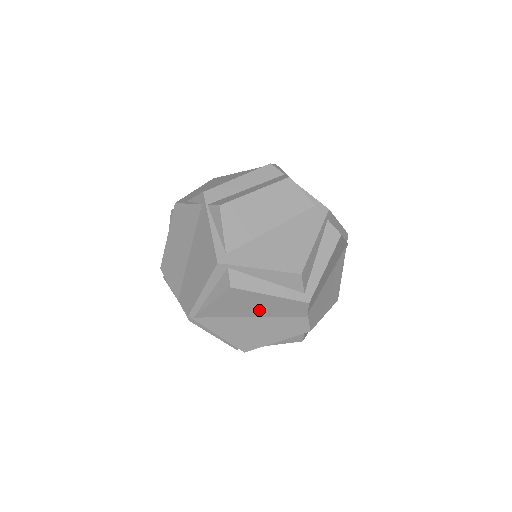
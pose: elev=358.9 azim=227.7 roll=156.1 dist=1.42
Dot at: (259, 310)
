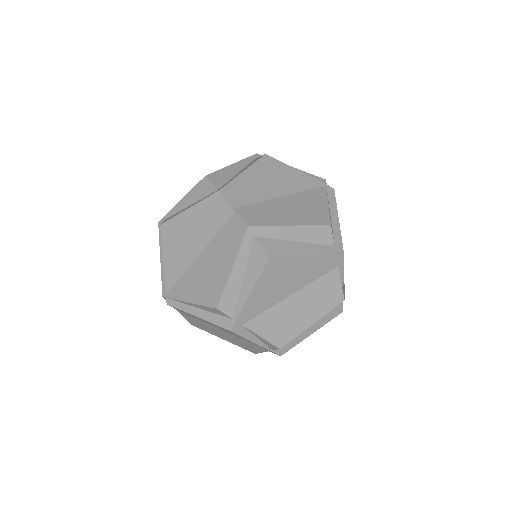
Dot at: (197, 238)
